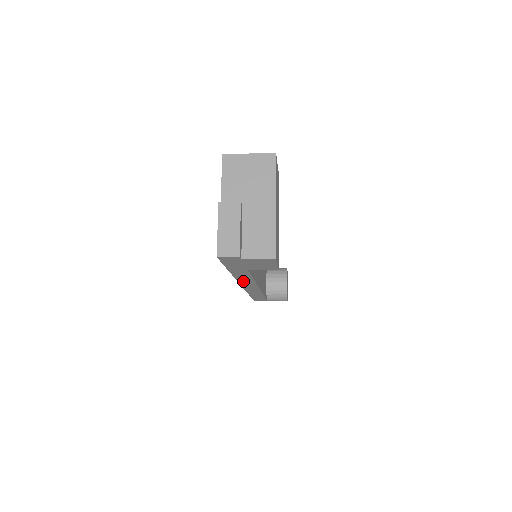
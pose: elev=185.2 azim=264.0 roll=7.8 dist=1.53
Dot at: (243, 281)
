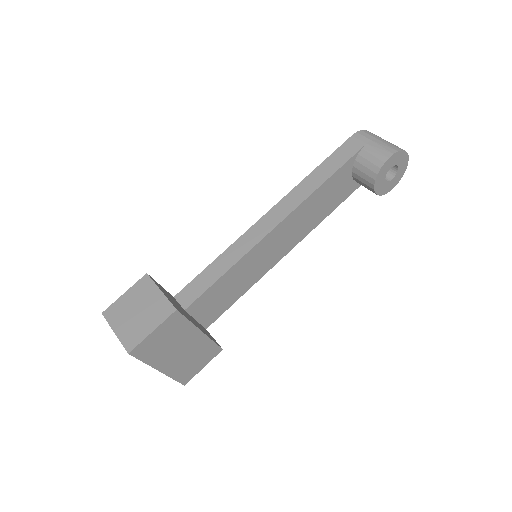
Dot at: occluded
